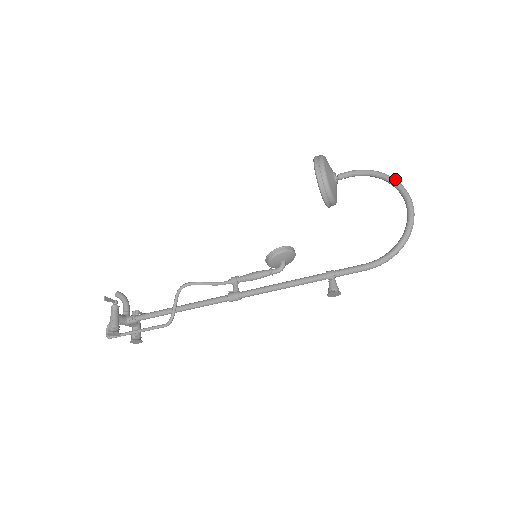
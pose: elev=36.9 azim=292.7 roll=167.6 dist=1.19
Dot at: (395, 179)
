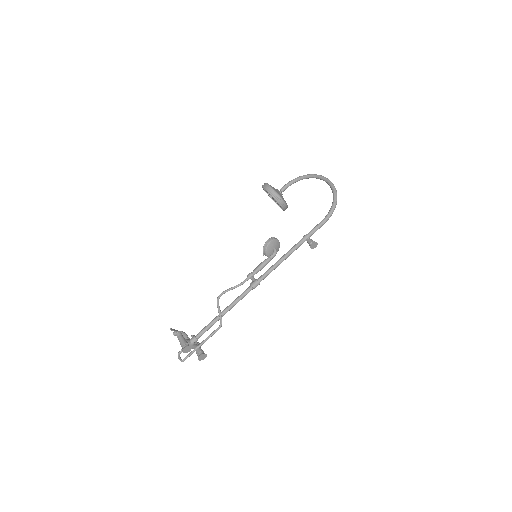
Dot at: (313, 174)
